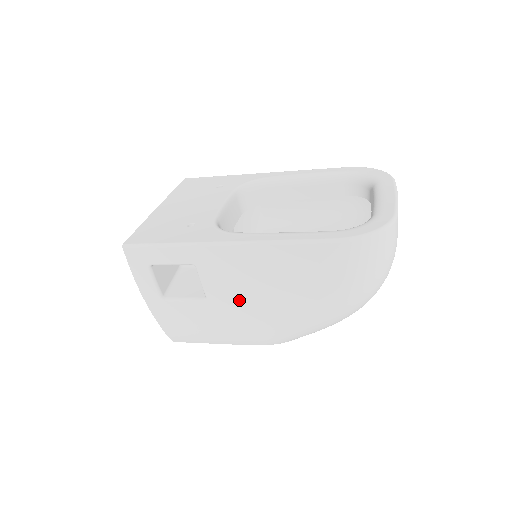
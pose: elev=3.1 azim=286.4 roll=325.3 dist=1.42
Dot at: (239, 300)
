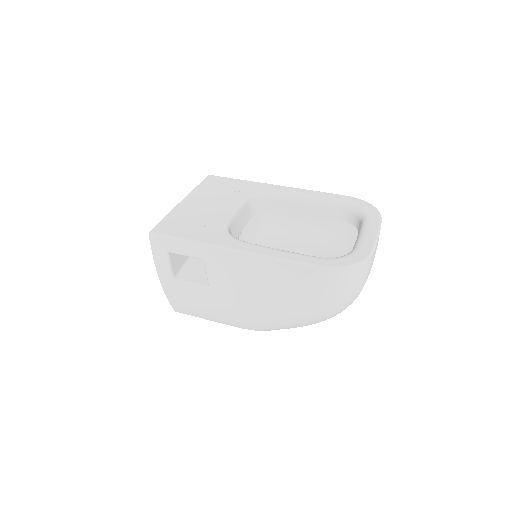
Dot at: (235, 293)
